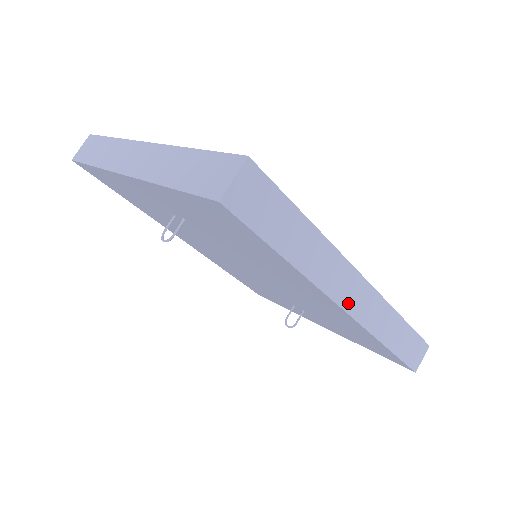
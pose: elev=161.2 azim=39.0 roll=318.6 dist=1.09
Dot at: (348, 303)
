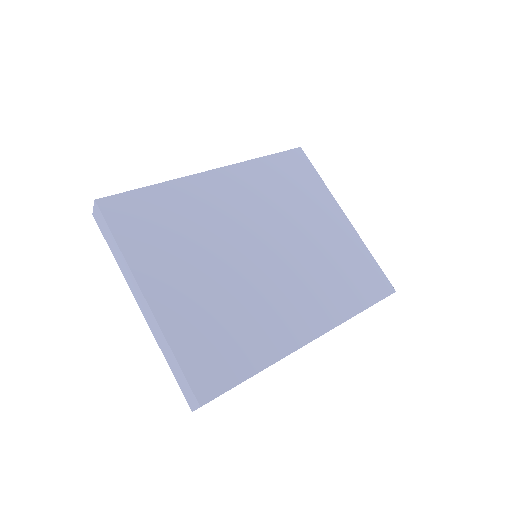
Dot at: occluded
